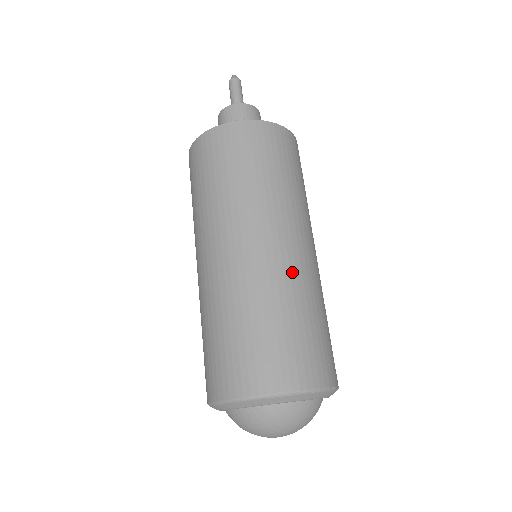
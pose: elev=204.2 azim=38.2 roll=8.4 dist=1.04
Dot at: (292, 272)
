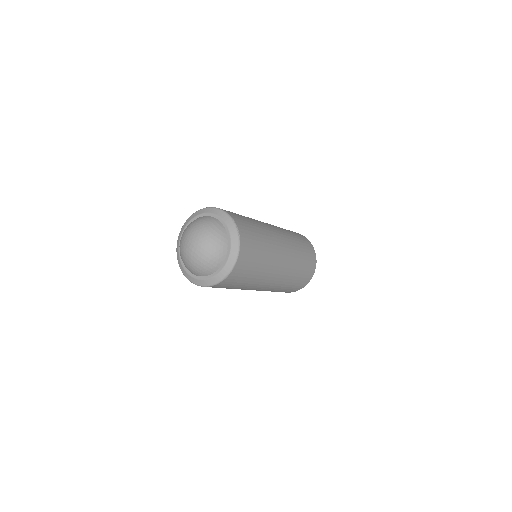
Dot at: (260, 222)
